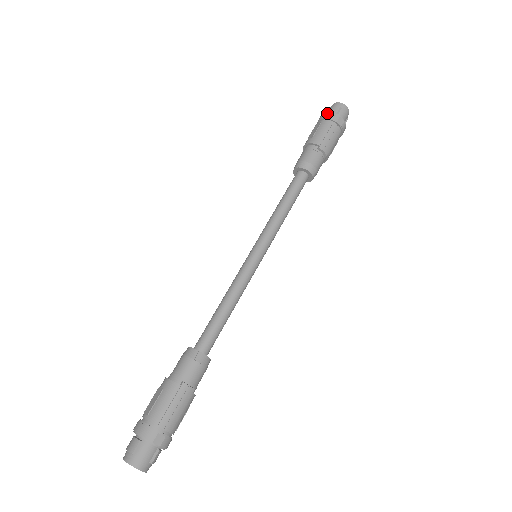
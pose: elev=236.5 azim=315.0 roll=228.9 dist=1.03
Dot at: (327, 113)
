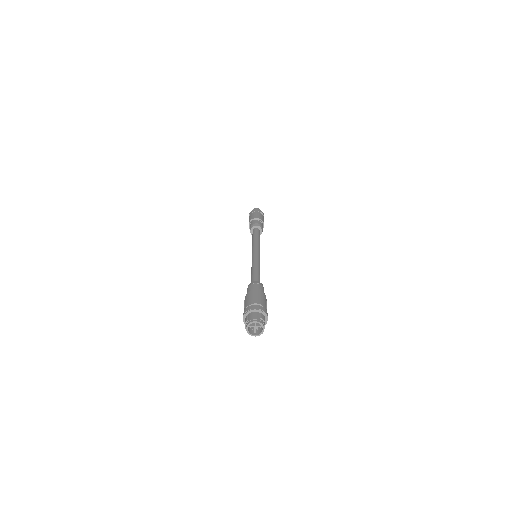
Dot at: (249, 214)
